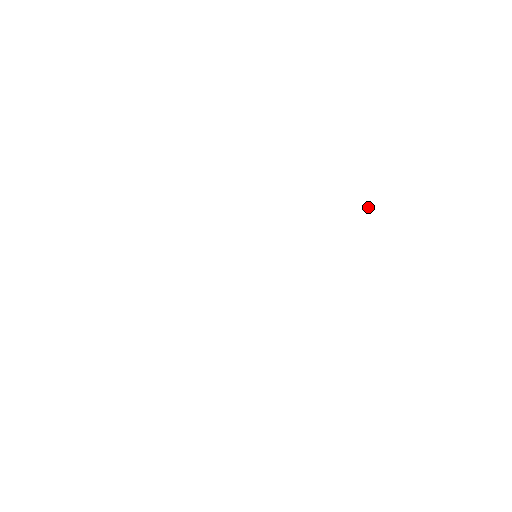
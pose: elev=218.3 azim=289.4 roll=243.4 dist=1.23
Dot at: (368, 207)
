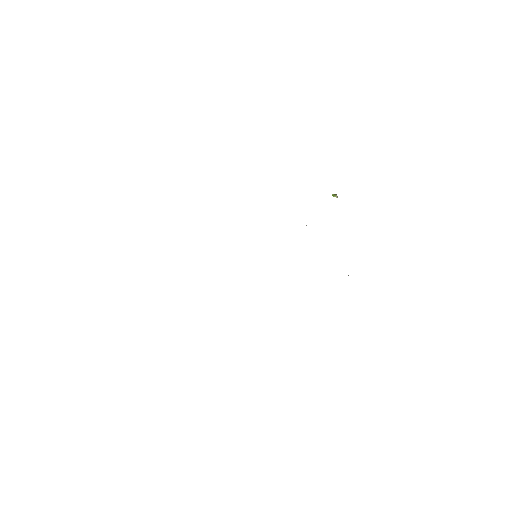
Dot at: (336, 197)
